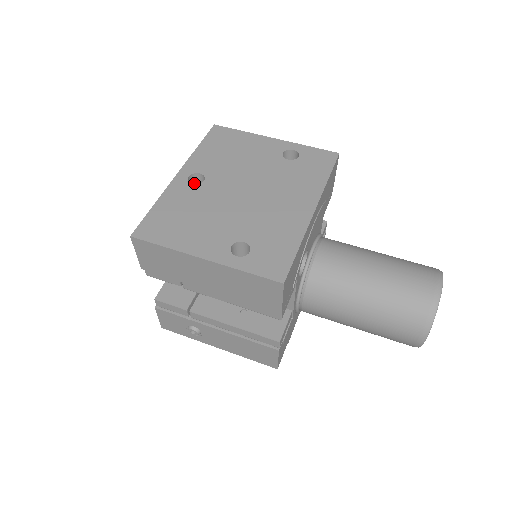
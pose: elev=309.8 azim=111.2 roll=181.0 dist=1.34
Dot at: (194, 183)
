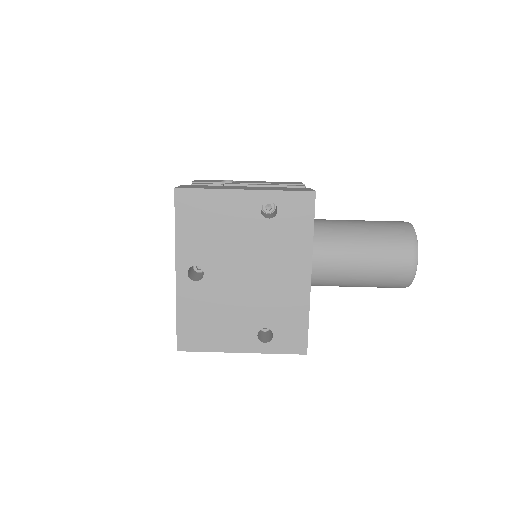
Dot at: occluded
